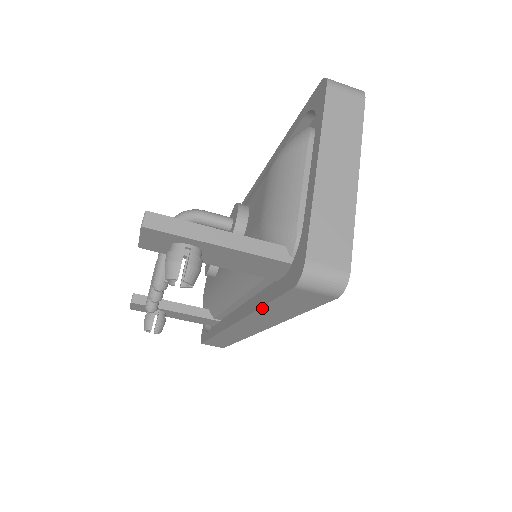
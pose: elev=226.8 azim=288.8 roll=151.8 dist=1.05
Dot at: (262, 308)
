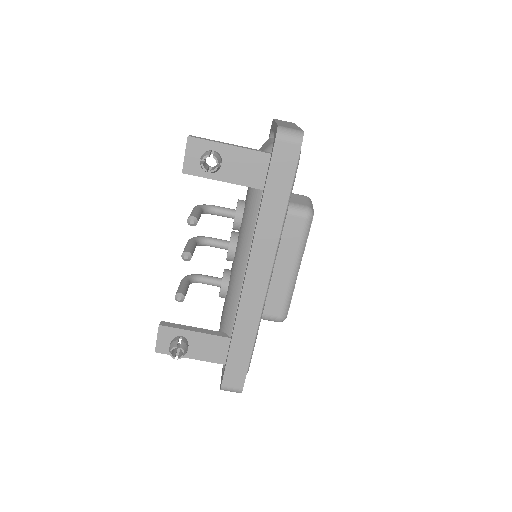
Dot at: (263, 201)
